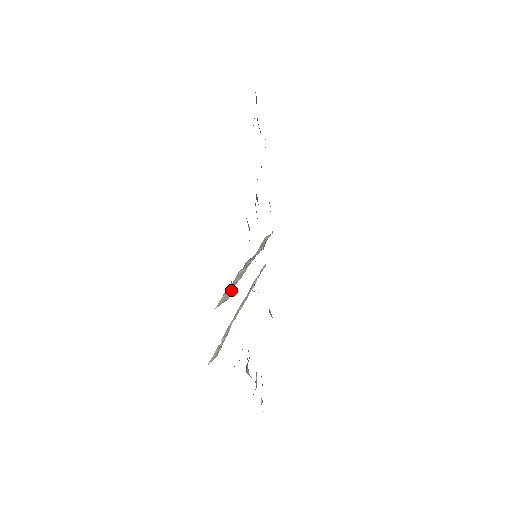
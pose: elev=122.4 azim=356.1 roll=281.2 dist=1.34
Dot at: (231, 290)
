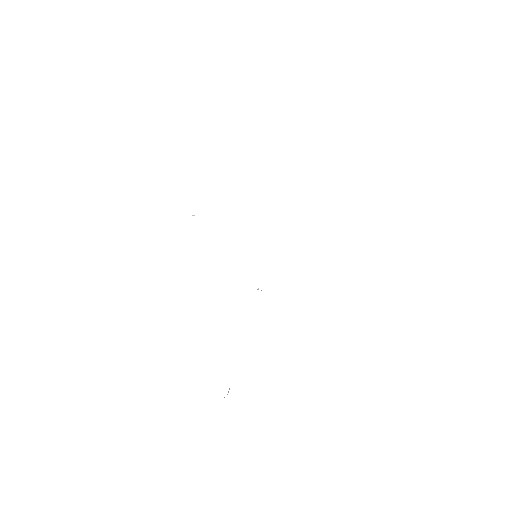
Dot at: occluded
